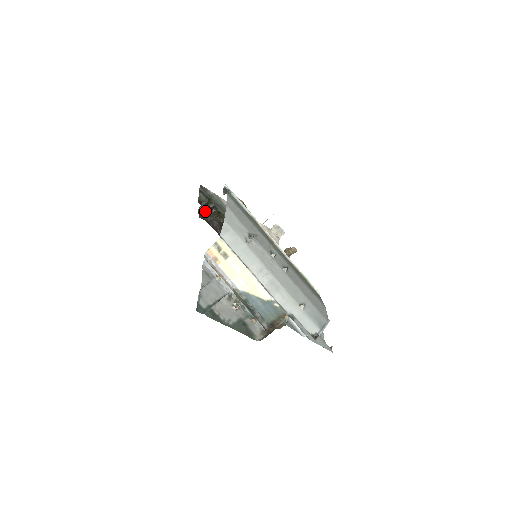
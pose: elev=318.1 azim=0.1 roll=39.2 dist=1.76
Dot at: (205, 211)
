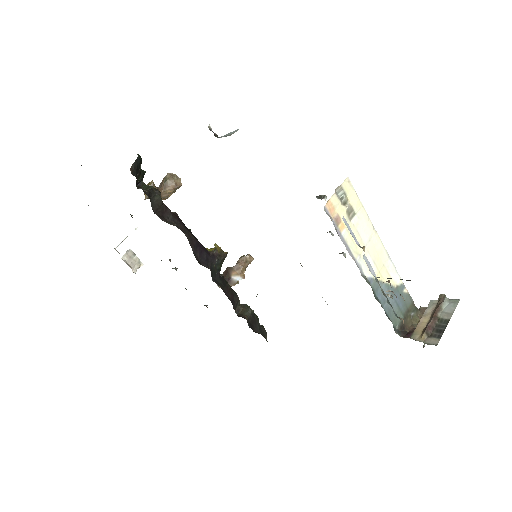
Dot at: (136, 180)
